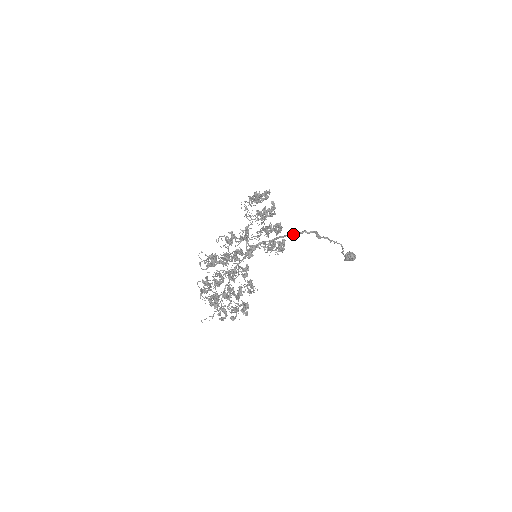
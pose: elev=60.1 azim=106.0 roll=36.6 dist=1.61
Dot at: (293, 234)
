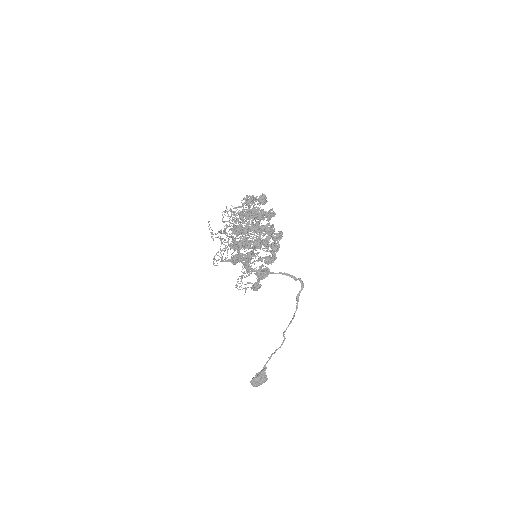
Dot at: (287, 274)
